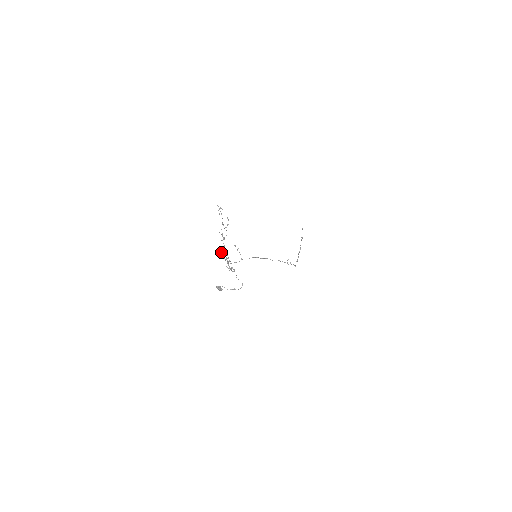
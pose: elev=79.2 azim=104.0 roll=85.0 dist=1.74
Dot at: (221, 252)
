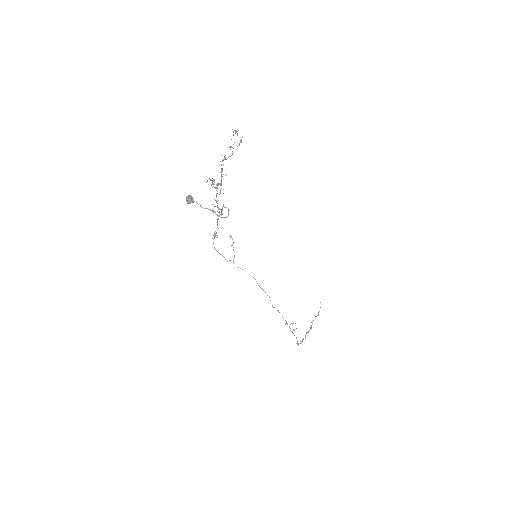
Dot at: (213, 179)
